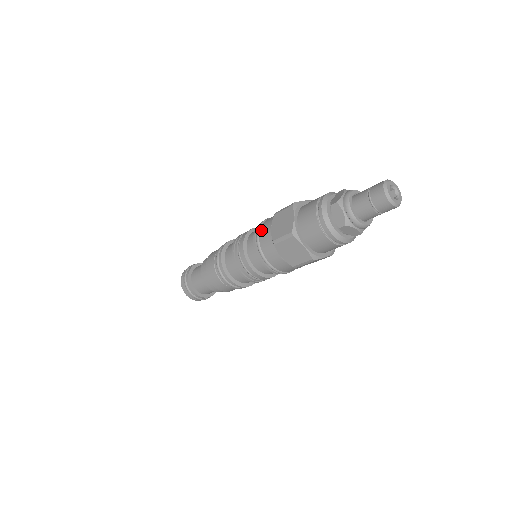
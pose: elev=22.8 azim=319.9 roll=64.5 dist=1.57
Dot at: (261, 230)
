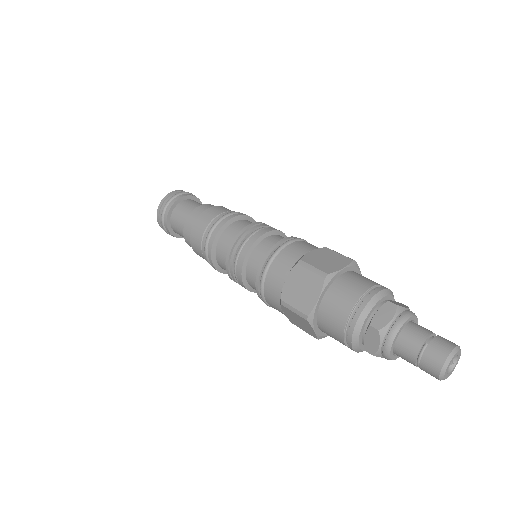
Dot at: (267, 301)
